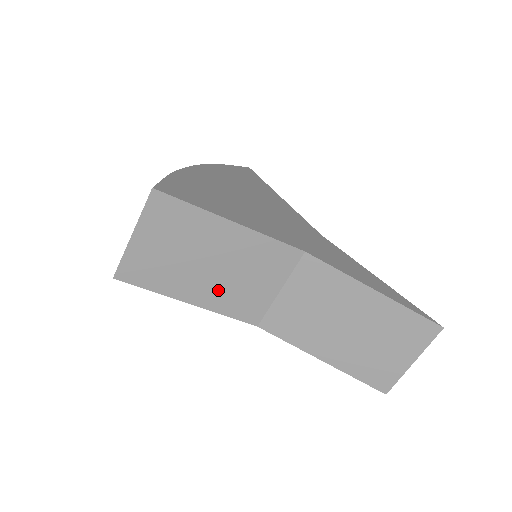
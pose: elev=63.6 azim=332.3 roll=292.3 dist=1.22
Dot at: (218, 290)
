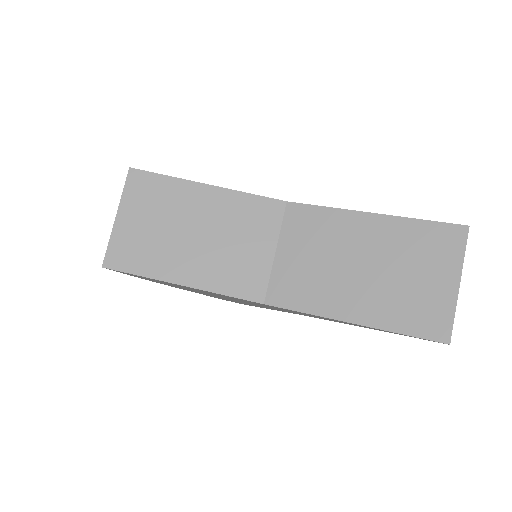
Dot at: (209, 263)
